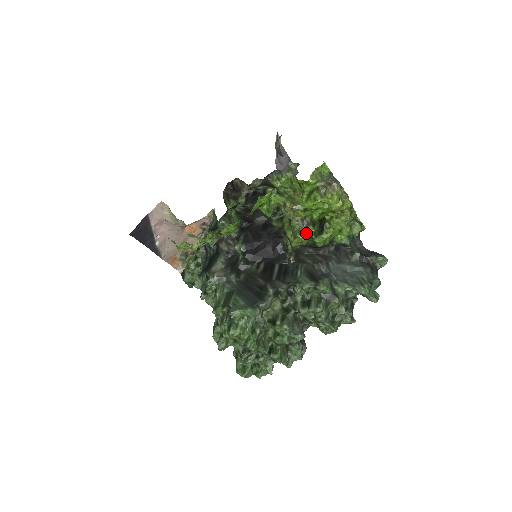
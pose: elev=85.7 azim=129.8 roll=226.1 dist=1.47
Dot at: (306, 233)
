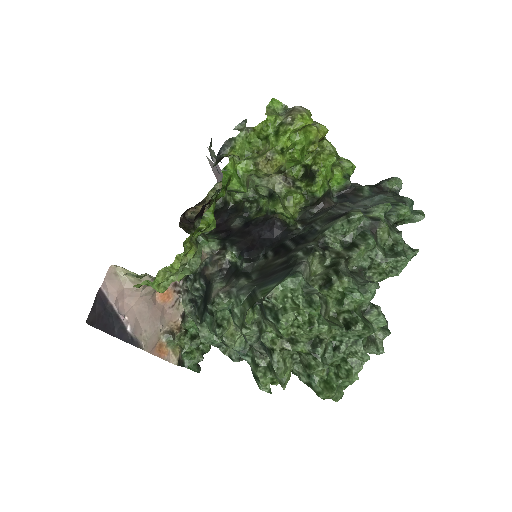
Dot at: (297, 190)
